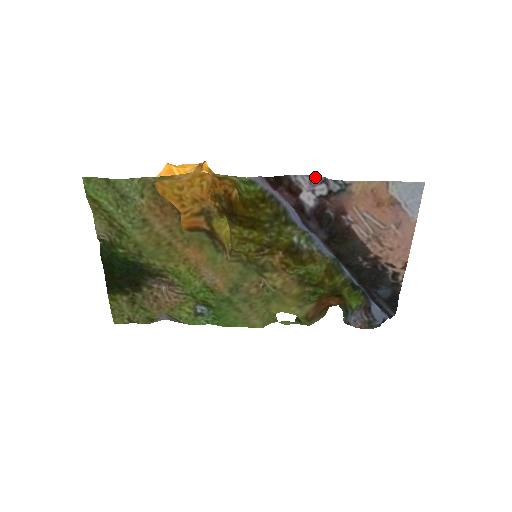
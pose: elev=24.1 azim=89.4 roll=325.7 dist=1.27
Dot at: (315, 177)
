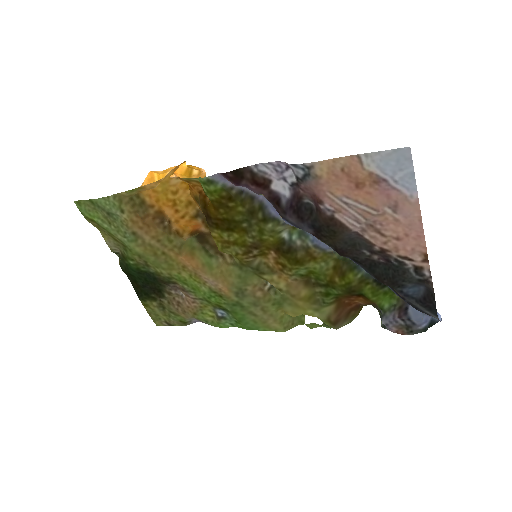
Dot at: (277, 163)
